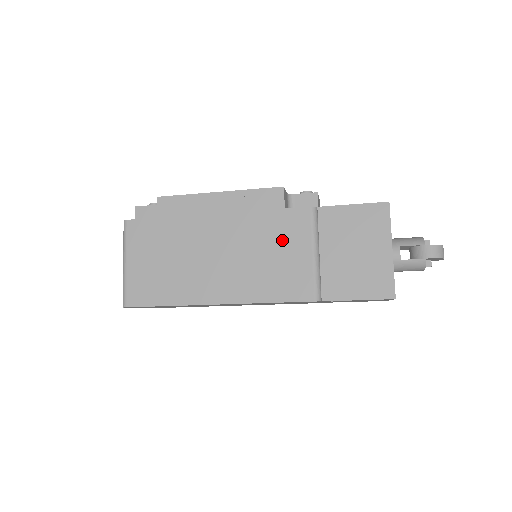
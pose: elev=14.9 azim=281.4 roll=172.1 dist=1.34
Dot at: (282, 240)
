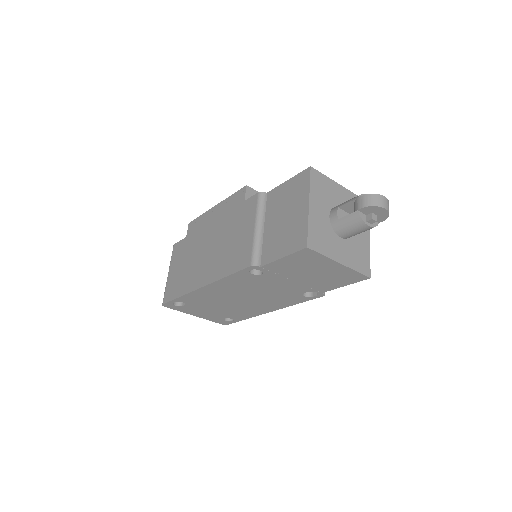
Dot at: (240, 225)
